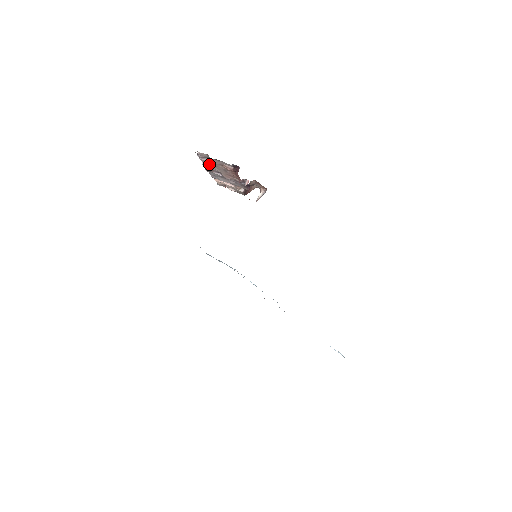
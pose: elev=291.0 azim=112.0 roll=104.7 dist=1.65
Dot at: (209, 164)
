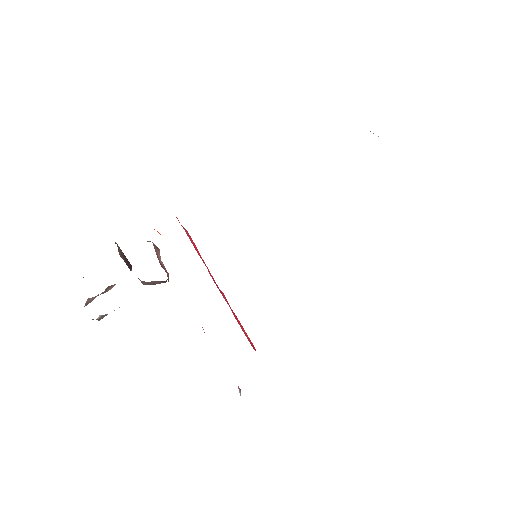
Dot at: occluded
